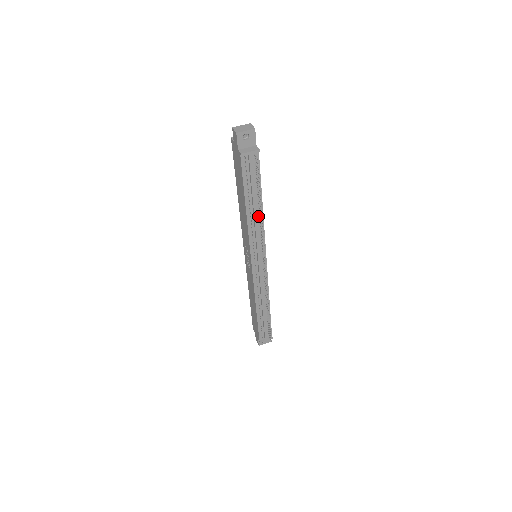
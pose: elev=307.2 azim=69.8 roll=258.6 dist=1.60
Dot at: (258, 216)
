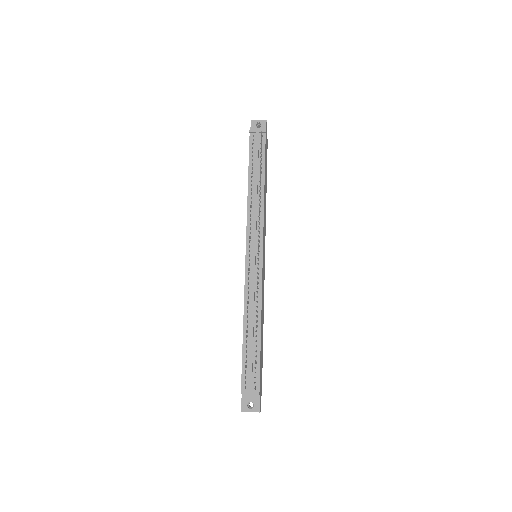
Dot at: occluded
